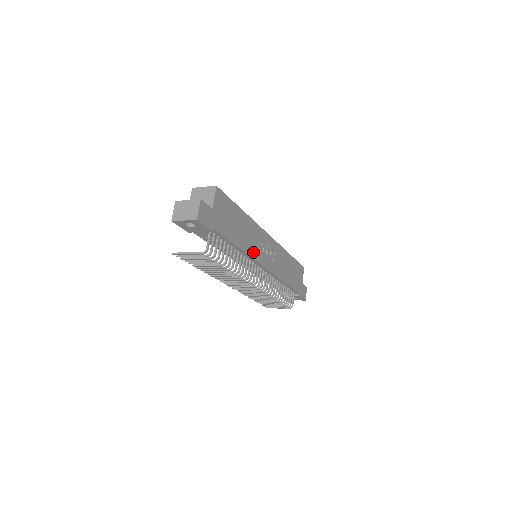
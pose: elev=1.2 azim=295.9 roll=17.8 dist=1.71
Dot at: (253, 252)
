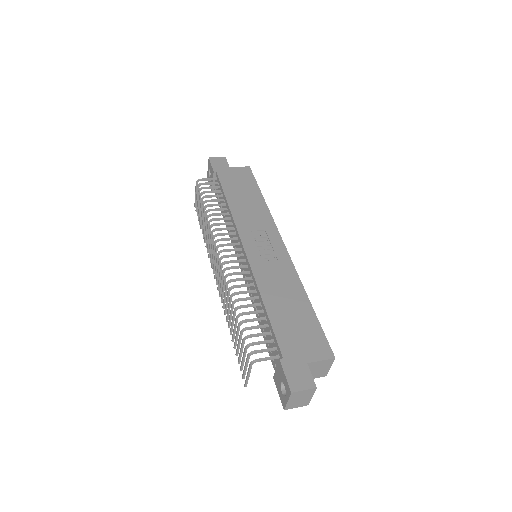
Dot at: (242, 223)
